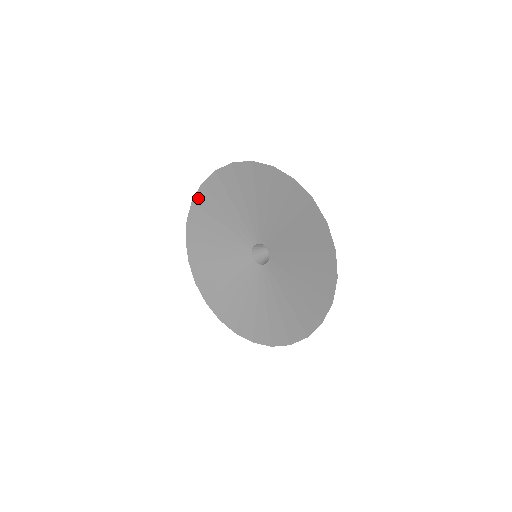
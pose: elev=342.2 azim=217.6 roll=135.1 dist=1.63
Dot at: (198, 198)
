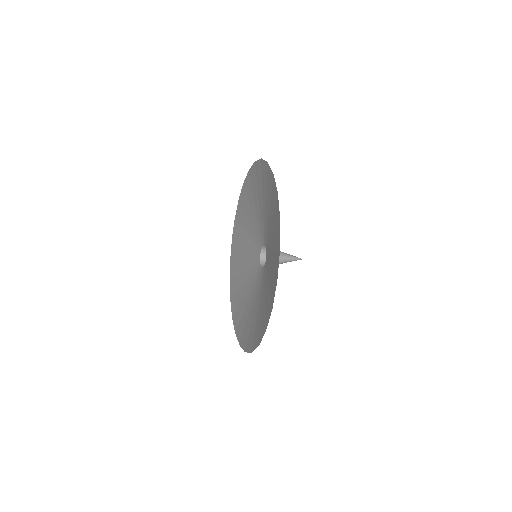
Dot at: (251, 172)
